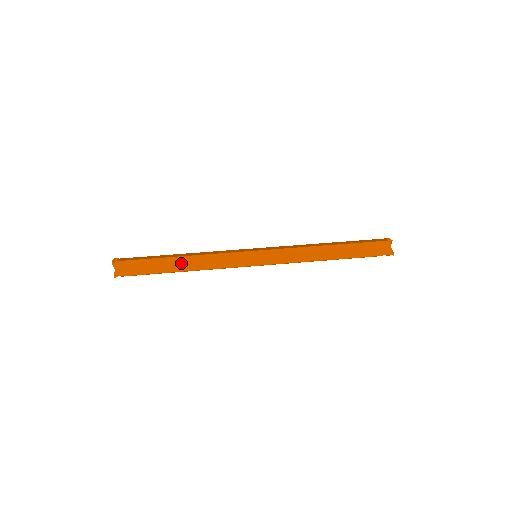
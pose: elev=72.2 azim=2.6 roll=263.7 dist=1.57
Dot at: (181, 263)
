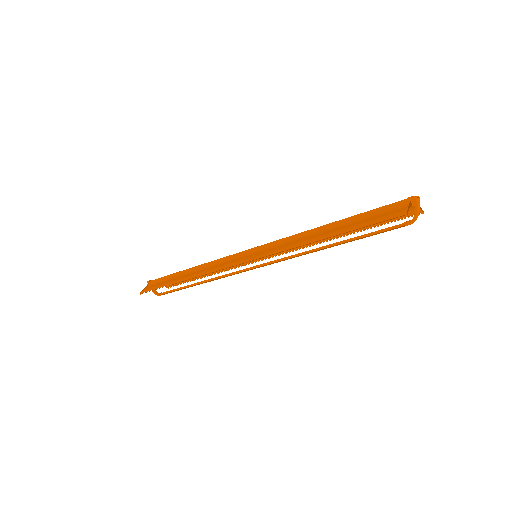
Dot at: (188, 274)
